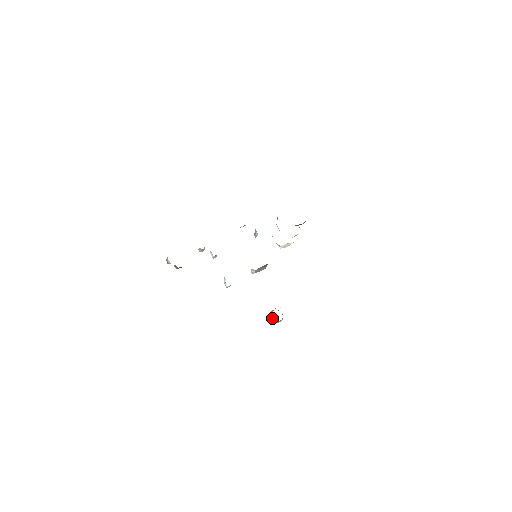
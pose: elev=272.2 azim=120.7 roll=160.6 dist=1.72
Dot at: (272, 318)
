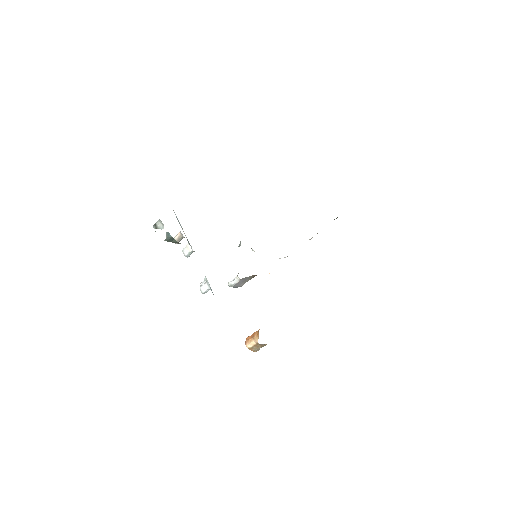
Dot at: (255, 340)
